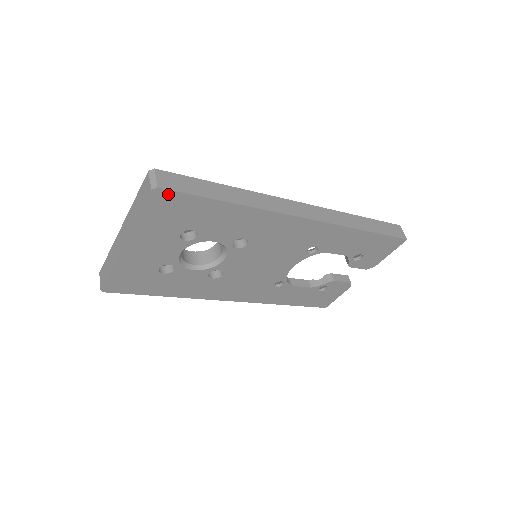
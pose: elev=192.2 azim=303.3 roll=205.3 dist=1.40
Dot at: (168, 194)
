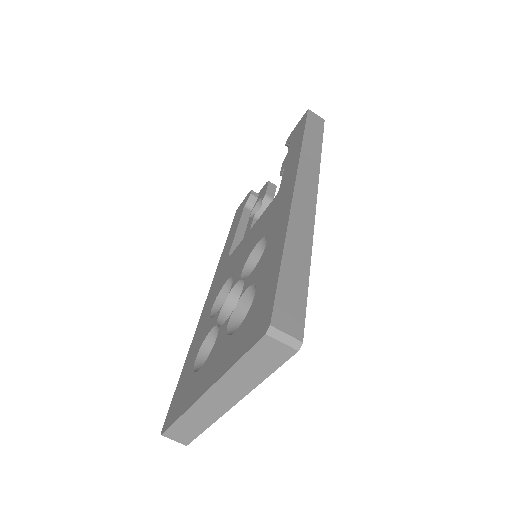
Dot at: occluded
